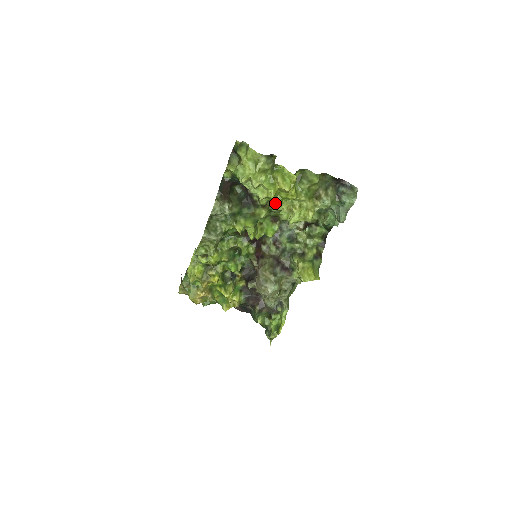
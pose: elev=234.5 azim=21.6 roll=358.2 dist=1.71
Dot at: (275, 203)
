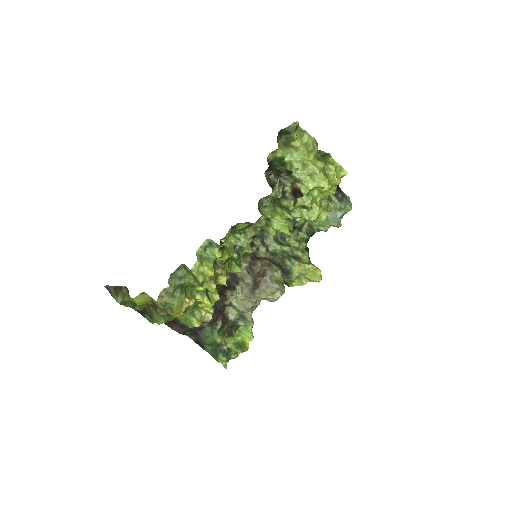
Dot at: (315, 195)
